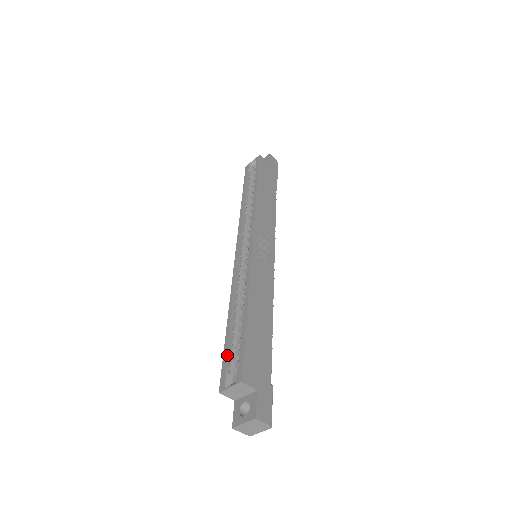
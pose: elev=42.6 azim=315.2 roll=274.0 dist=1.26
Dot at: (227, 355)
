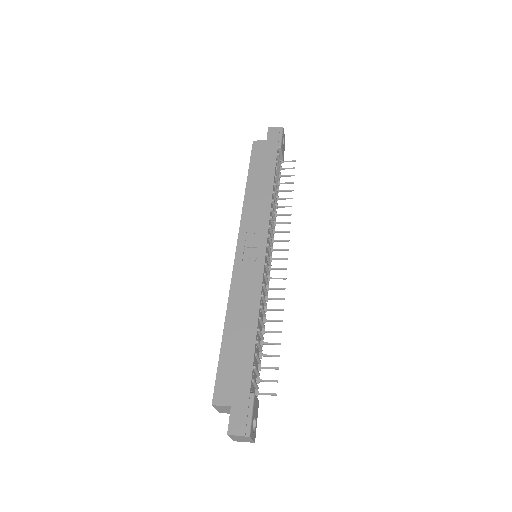
Dot at: occluded
